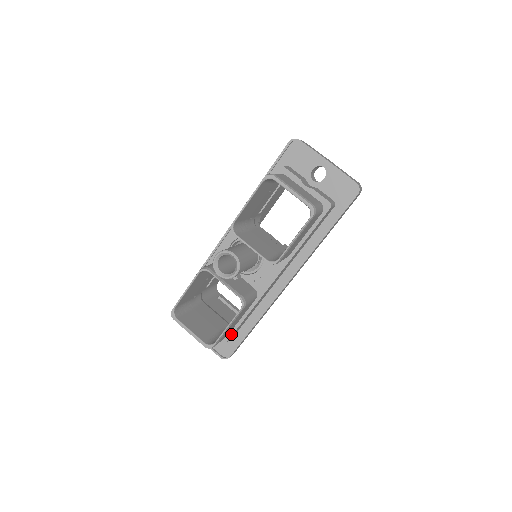
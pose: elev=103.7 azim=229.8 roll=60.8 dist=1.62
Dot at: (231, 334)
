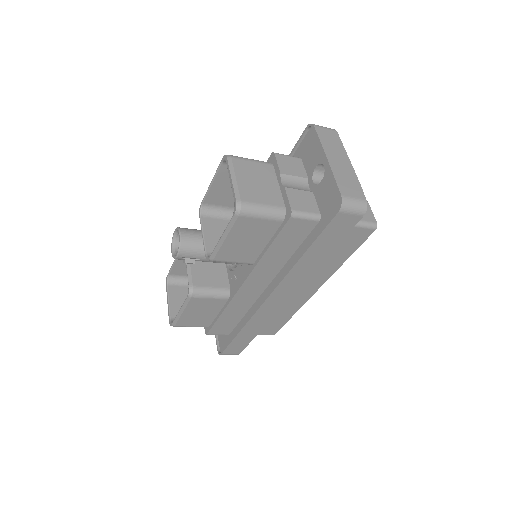
Dot at: (211, 327)
